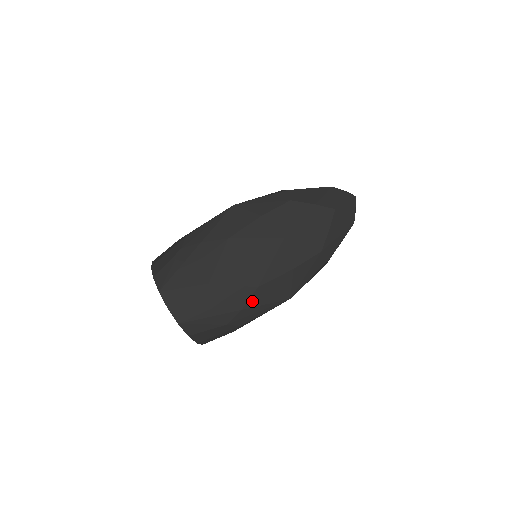
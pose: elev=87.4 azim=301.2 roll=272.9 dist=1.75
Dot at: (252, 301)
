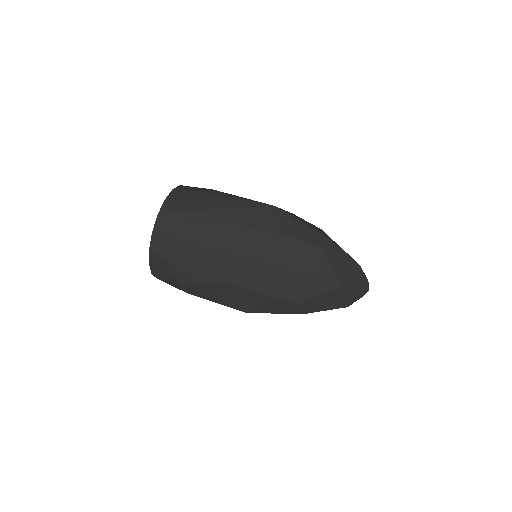
Dot at: (216, 287)
